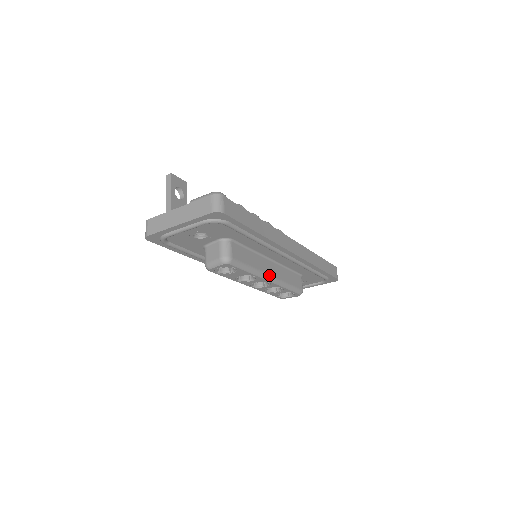
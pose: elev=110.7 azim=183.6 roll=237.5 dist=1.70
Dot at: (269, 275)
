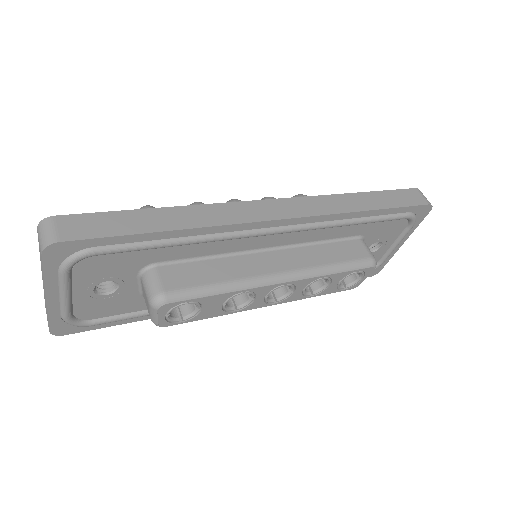
Dot at: (274, 274)
